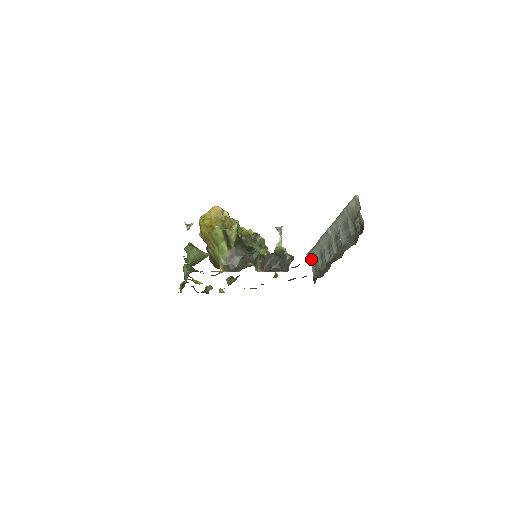
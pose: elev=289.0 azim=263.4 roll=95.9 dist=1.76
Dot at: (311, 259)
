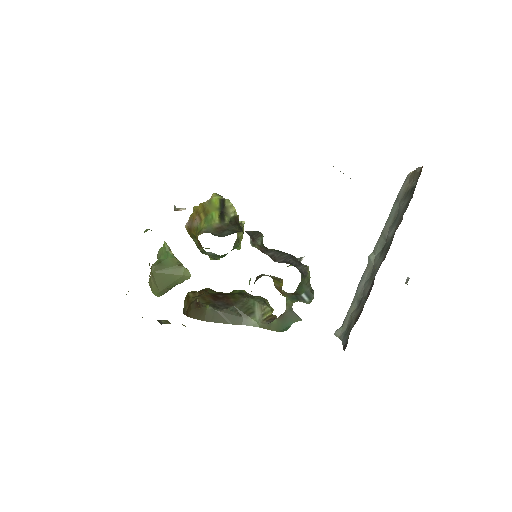
Dot at: (342, 334)
